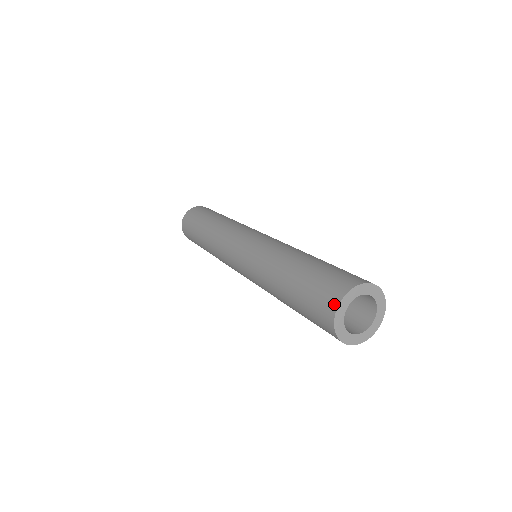
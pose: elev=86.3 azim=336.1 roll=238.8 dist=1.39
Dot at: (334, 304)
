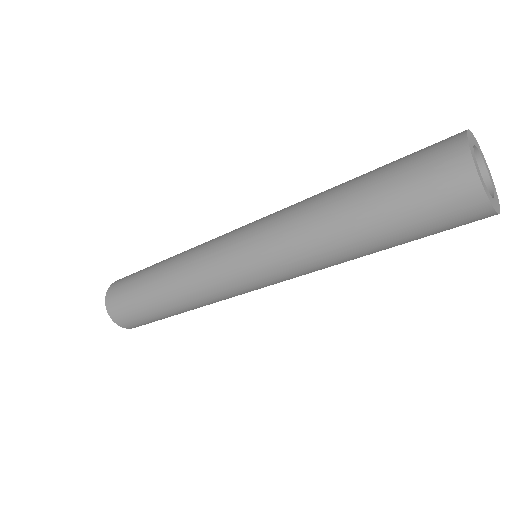
Dot at: (462, 154)
